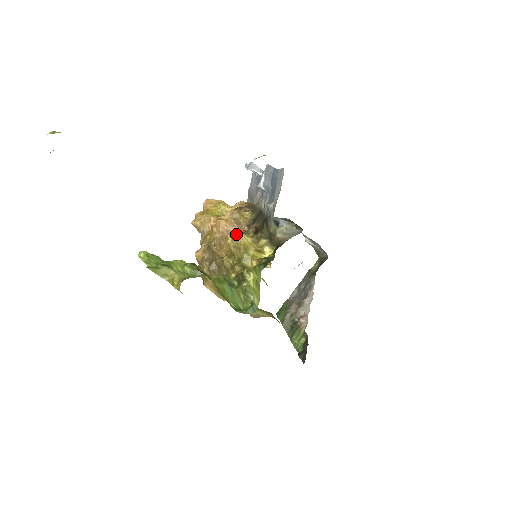
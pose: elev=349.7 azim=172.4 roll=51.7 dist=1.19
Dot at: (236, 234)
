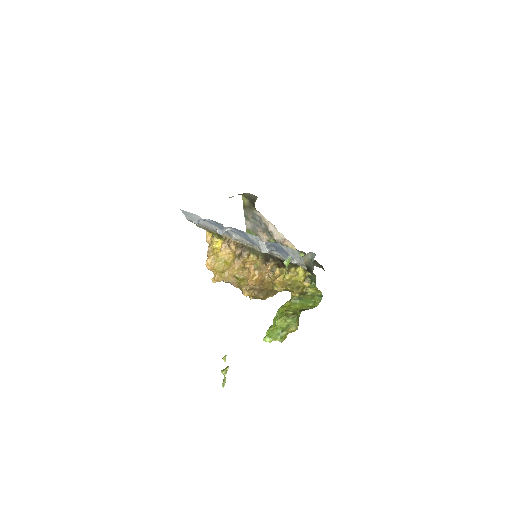
Dot at: (278, 280)
